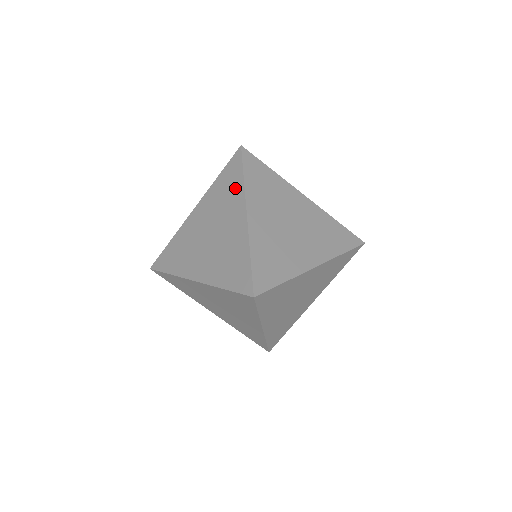
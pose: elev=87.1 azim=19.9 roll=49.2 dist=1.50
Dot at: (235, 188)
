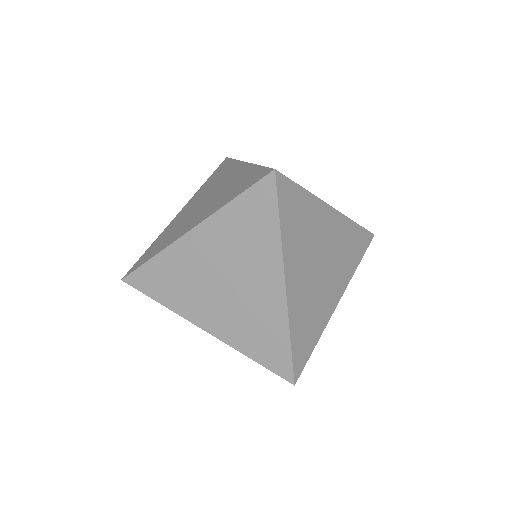
Dot at: (227, 168)
